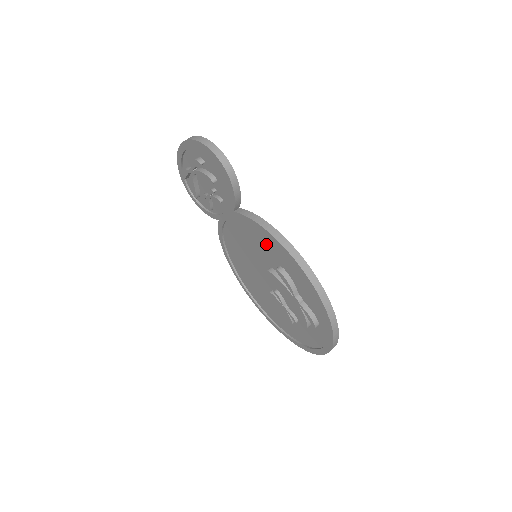
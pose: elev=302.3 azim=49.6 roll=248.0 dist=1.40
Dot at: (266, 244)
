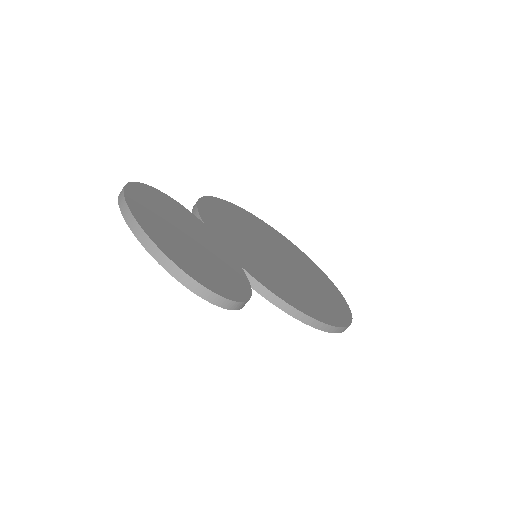
Dot at: occluded
